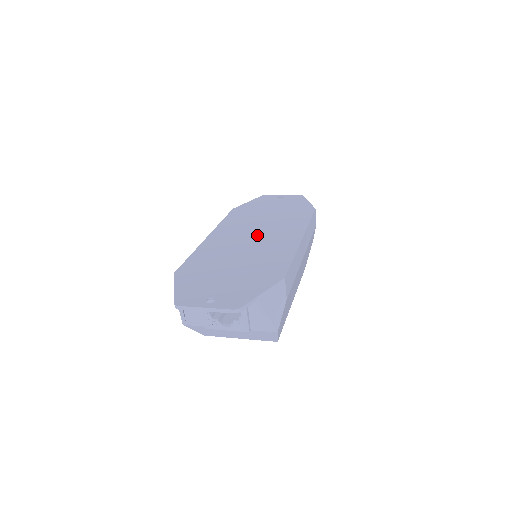
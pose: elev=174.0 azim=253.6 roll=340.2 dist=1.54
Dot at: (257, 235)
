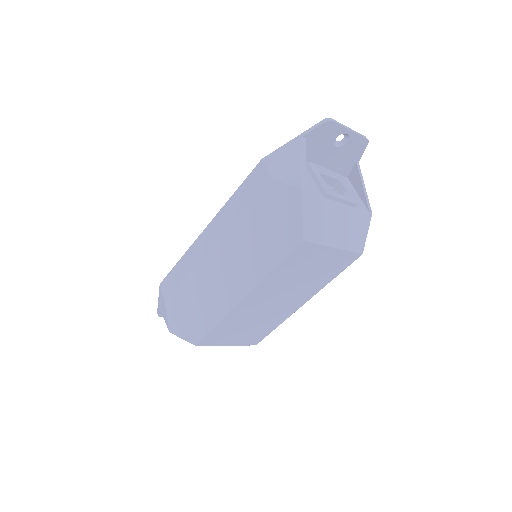
Dot at: occluded
